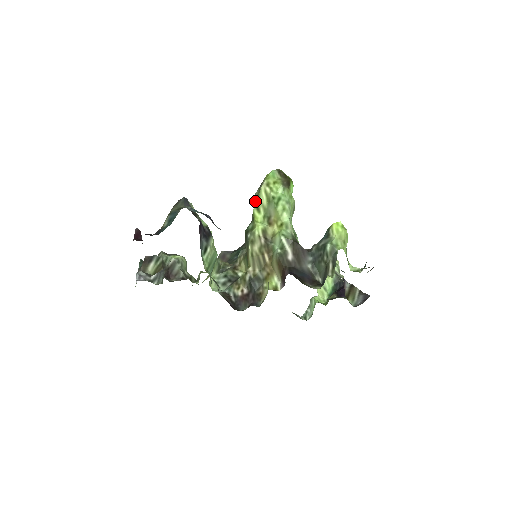
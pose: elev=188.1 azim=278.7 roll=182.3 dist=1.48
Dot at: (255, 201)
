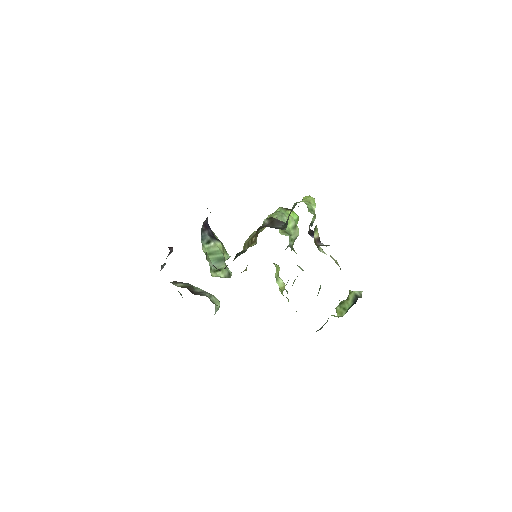
Dot at: occluded
